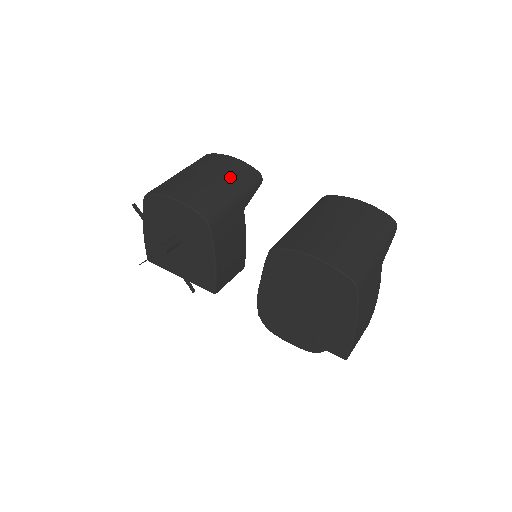
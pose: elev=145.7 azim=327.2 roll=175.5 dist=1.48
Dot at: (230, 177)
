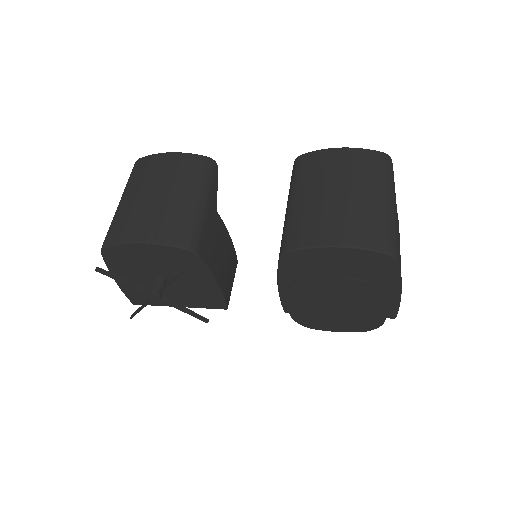
Dot at: (184, 182)
